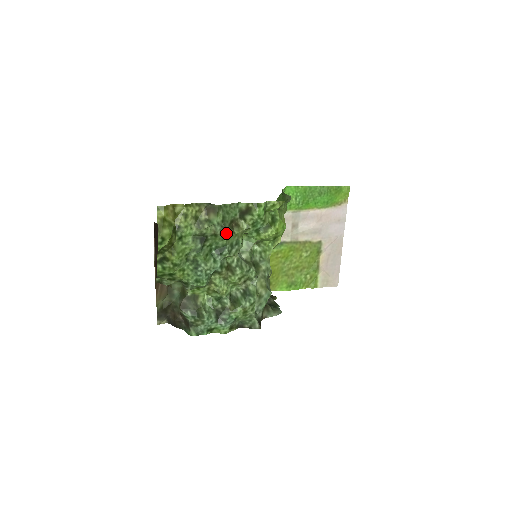
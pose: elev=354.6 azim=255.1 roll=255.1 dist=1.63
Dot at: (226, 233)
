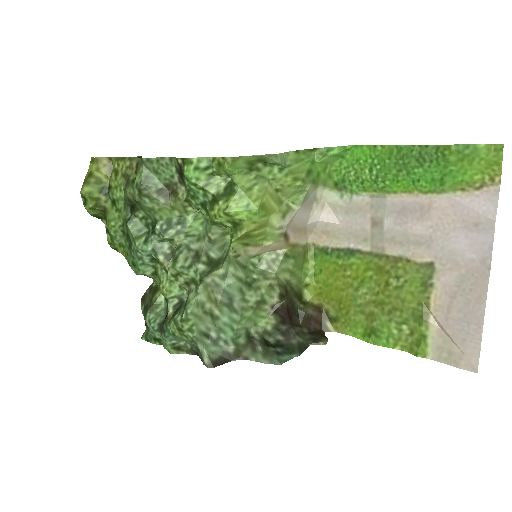
Dot at: (145, 200)
